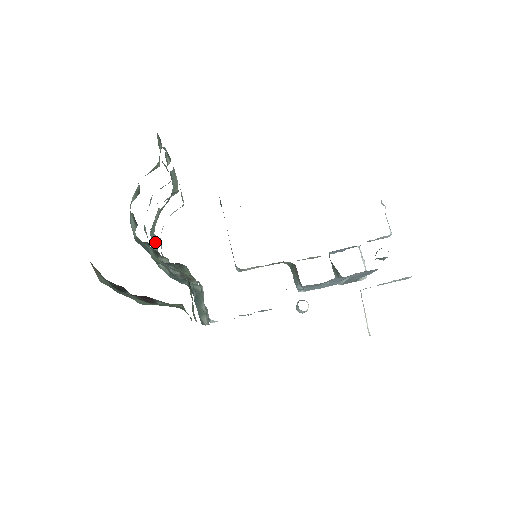
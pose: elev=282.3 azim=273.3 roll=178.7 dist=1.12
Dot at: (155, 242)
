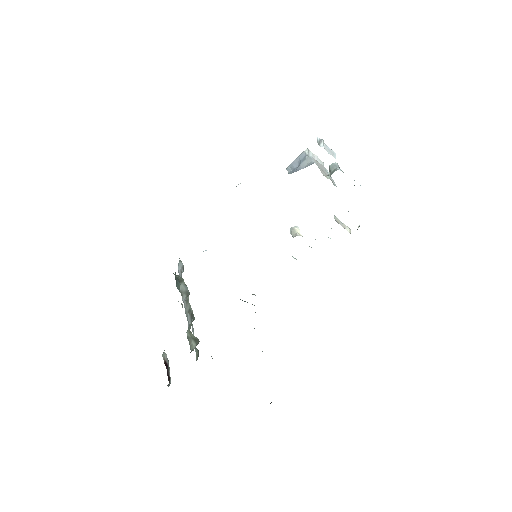
Dot at: occluded
